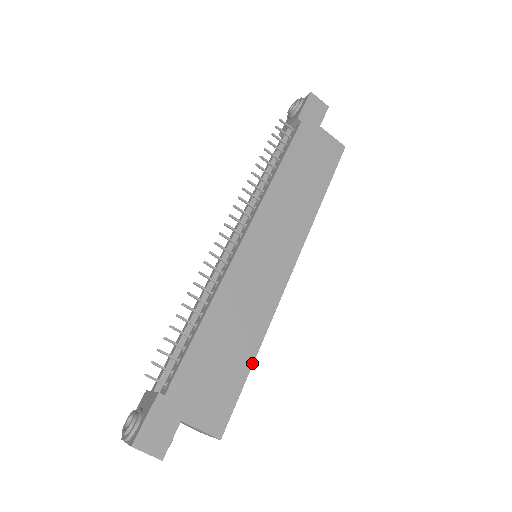
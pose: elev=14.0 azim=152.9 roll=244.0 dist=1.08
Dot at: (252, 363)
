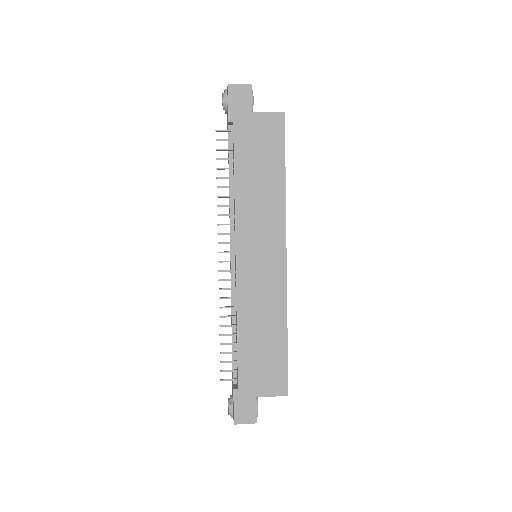
Dot at: (286, 339)
